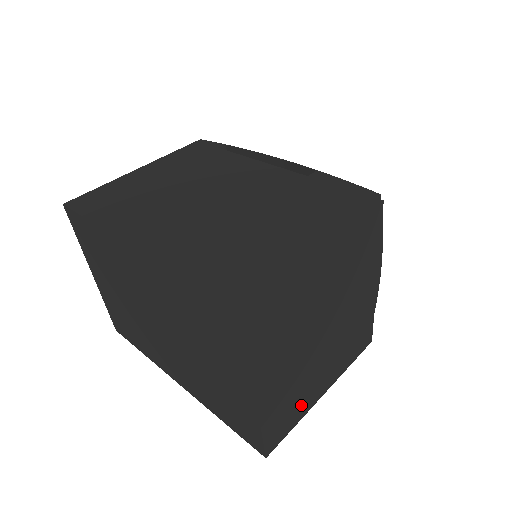
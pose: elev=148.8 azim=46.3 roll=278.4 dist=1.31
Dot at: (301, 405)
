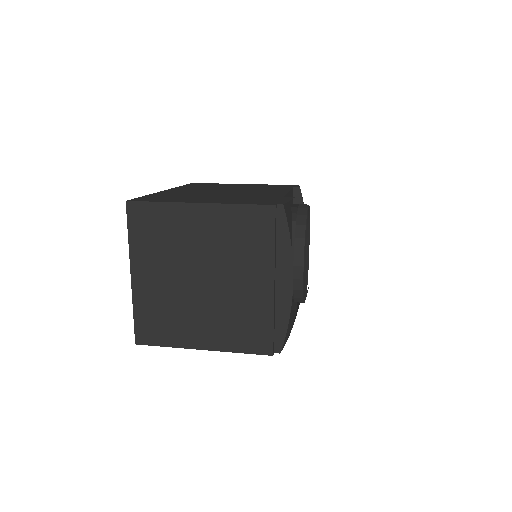
Dot at: (174, 332)
